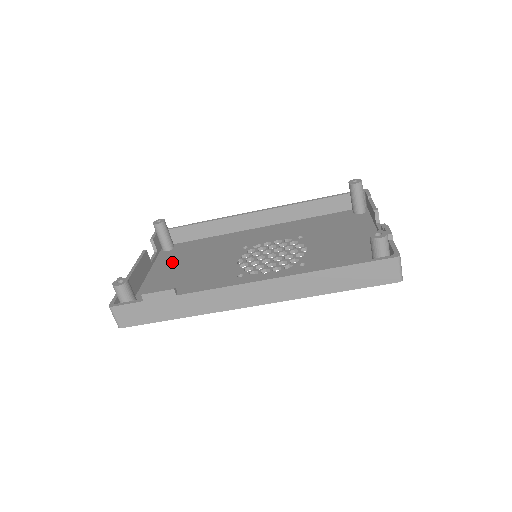
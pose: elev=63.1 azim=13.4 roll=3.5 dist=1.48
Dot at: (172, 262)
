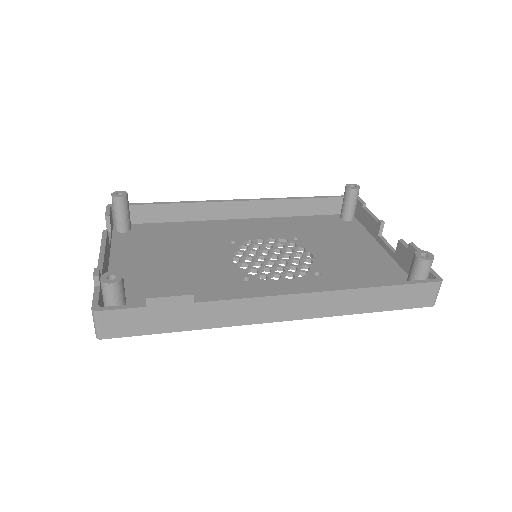
Dot at: (139, 249)
